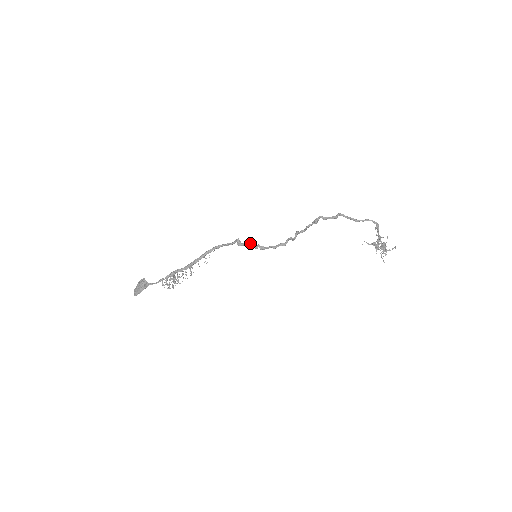
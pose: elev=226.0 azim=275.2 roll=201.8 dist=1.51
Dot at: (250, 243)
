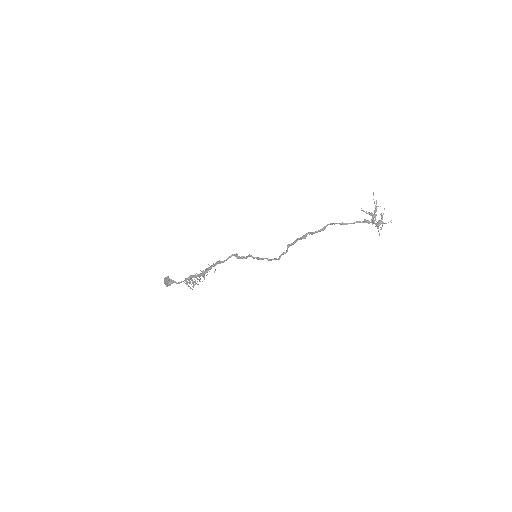
Dot at: (247, 257)
